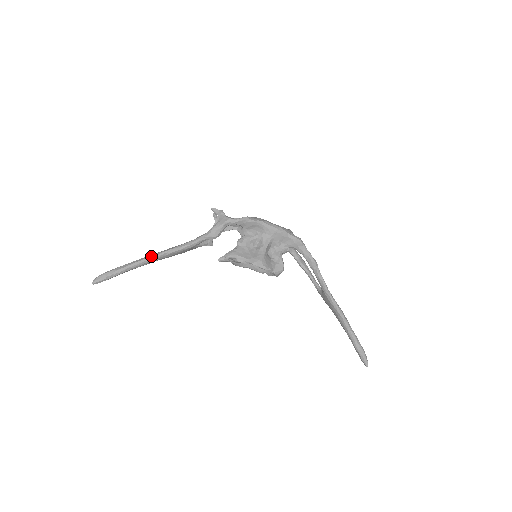
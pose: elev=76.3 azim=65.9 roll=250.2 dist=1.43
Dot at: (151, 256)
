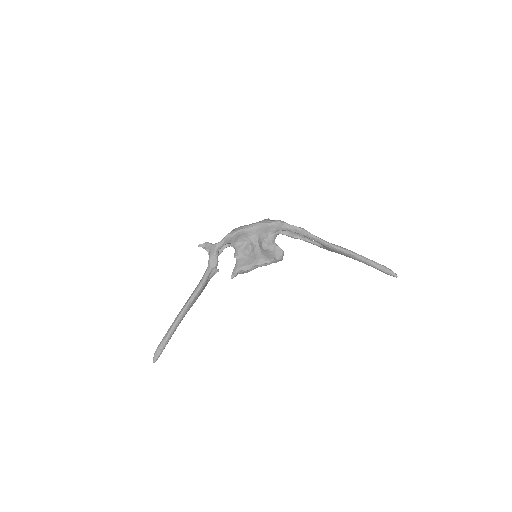
Dot at: (180, 313)
